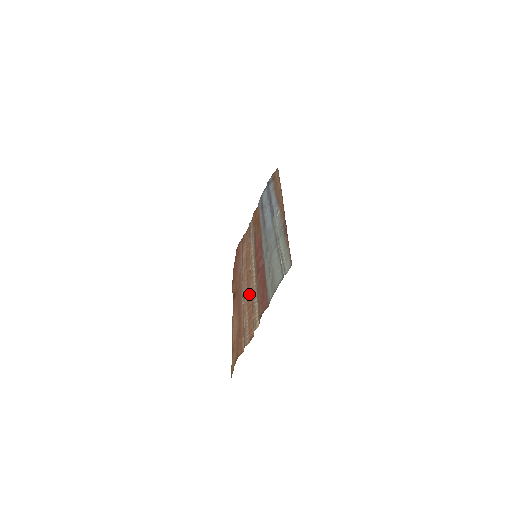
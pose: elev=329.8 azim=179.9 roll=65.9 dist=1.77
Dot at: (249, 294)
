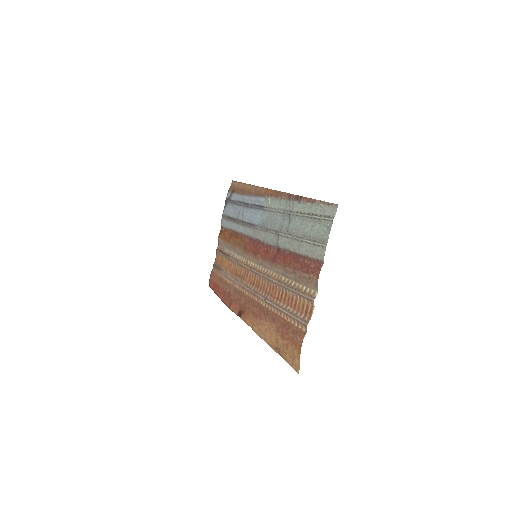
Dot at: (270, 289)
